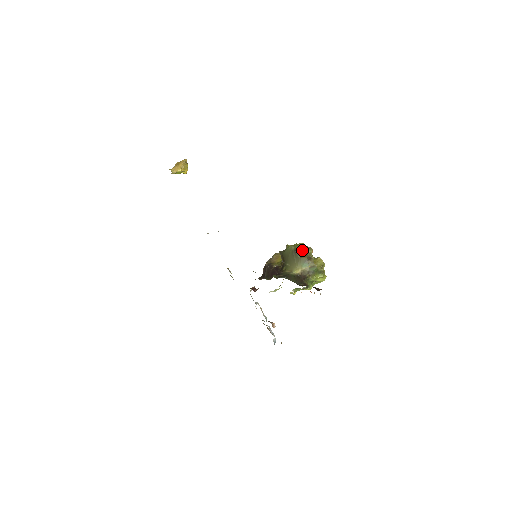
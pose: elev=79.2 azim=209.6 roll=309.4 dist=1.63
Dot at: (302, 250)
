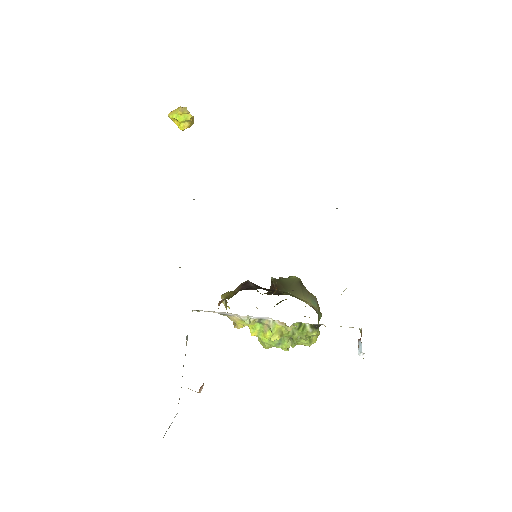
Dot at: occluded
